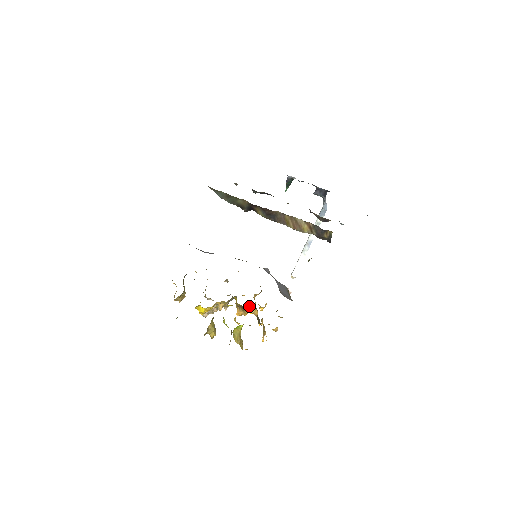
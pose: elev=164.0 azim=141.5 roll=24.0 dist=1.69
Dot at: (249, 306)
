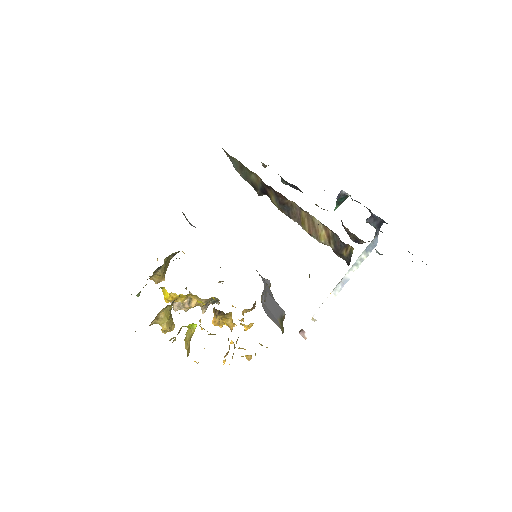
Dot at: (223, 312)
